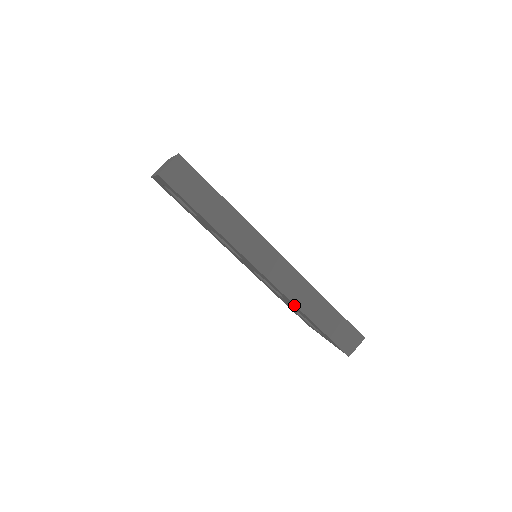
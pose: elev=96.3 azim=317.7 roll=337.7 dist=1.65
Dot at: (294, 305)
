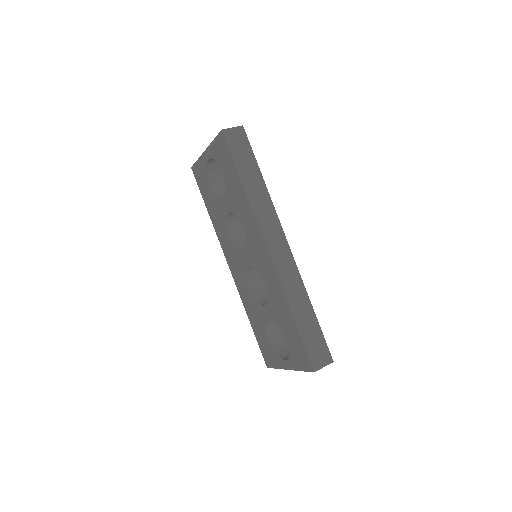
Dot at: (282, 296)
